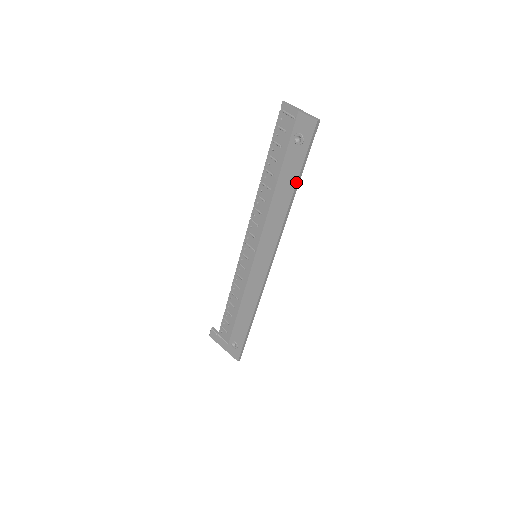
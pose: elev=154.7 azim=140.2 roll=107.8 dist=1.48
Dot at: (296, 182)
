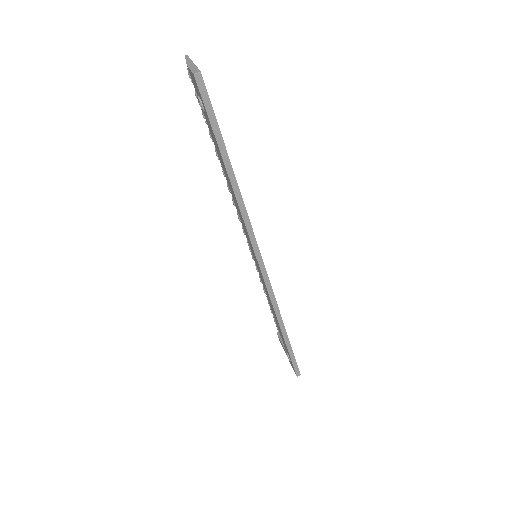
Dot at: (224, 163)
